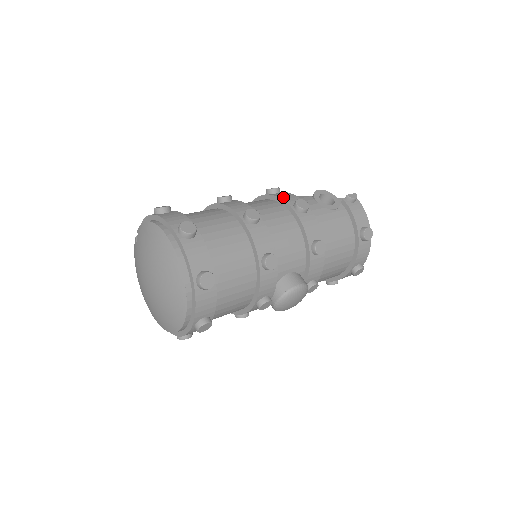
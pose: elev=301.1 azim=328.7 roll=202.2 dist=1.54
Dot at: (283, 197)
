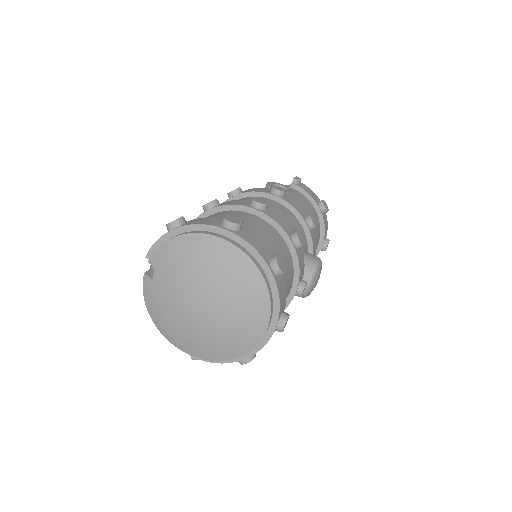
Dot at: (255, 190)
